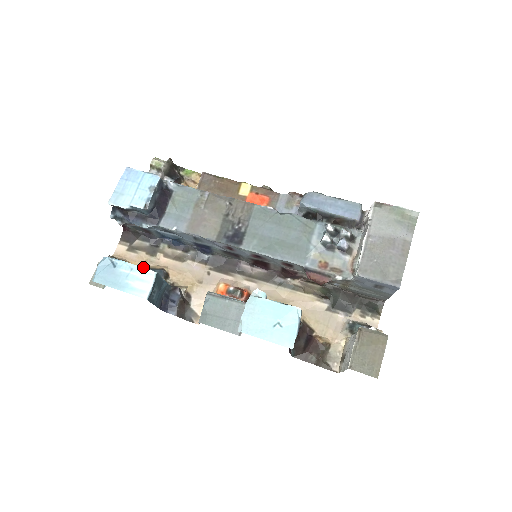
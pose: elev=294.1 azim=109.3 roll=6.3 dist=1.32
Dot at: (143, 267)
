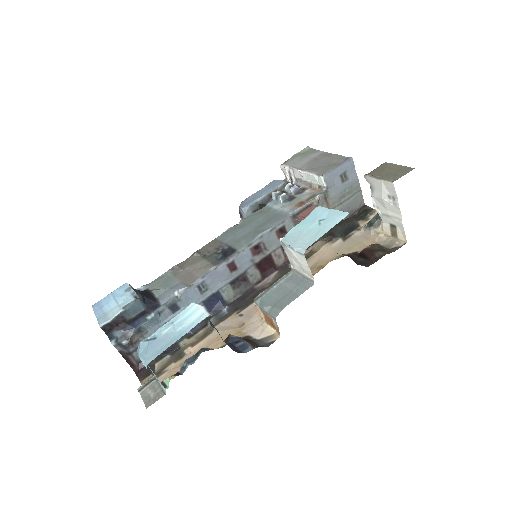
Dot at: (180, 312)
